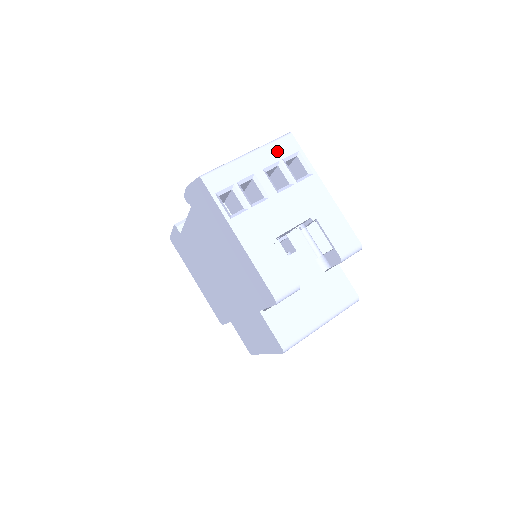
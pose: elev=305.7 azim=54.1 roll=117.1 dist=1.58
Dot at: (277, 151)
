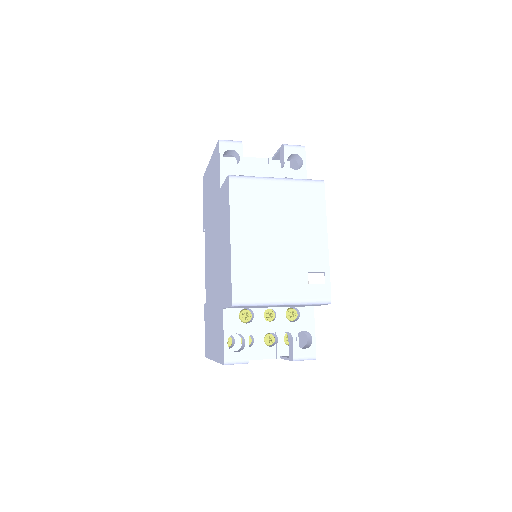
Dot at: occluded
